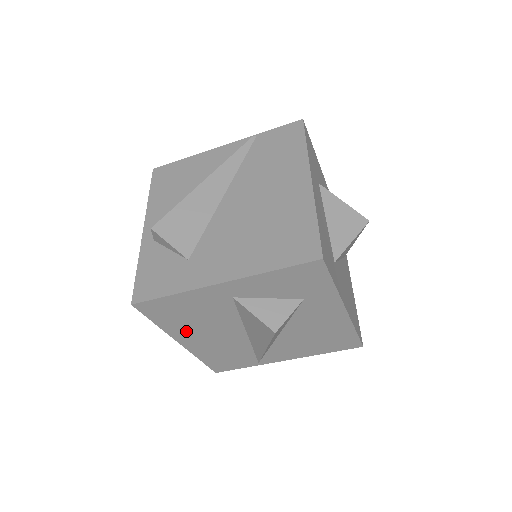
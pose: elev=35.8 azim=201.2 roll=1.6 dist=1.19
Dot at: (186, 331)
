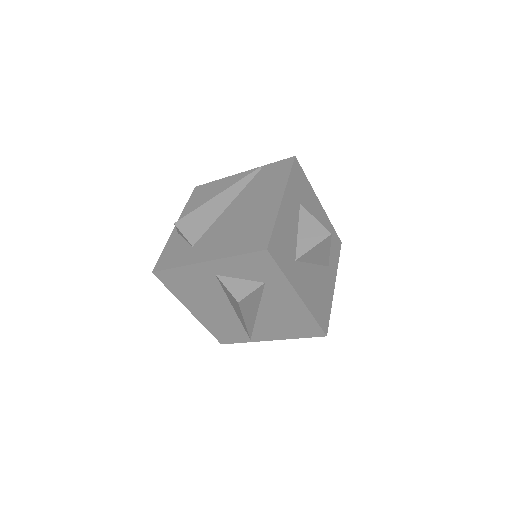
Dot at: (191, 300)
